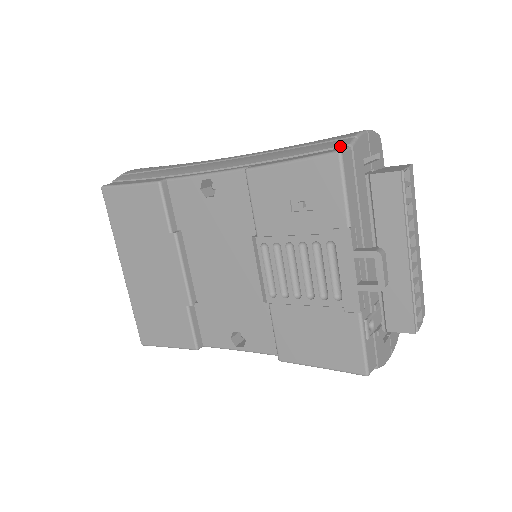
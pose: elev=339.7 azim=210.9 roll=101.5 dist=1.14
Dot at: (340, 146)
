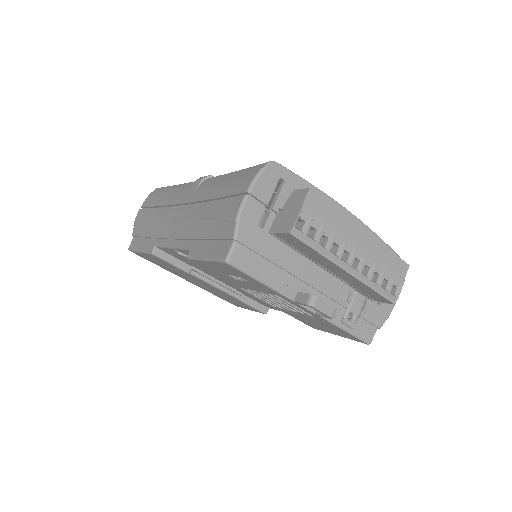
Dot at: (229, 239)
